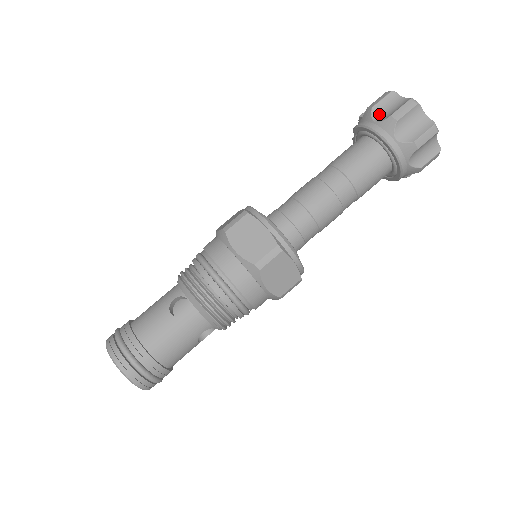
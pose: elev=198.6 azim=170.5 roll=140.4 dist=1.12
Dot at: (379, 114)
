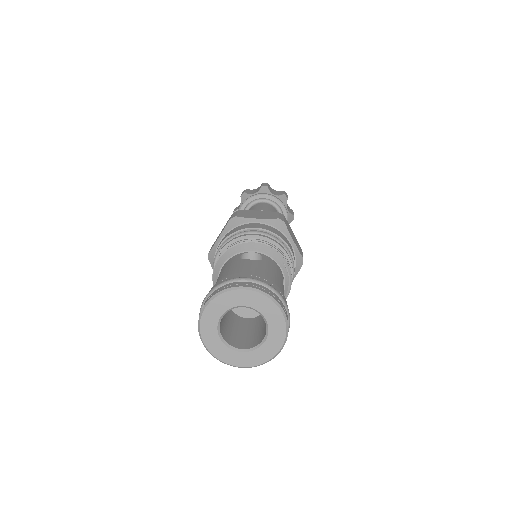
Dot at: (252, 193)
